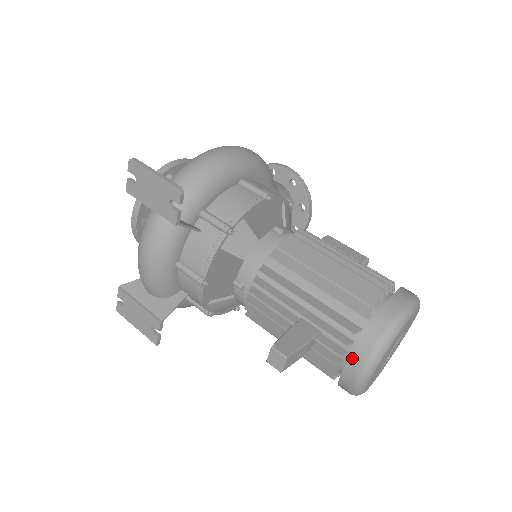
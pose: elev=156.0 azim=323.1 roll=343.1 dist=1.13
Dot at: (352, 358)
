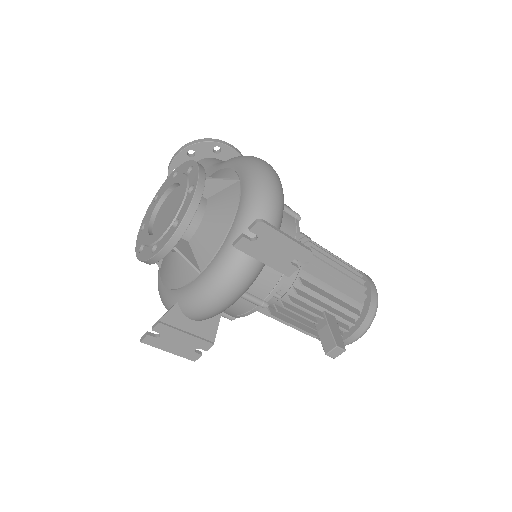
Dot at: (357, 331)
